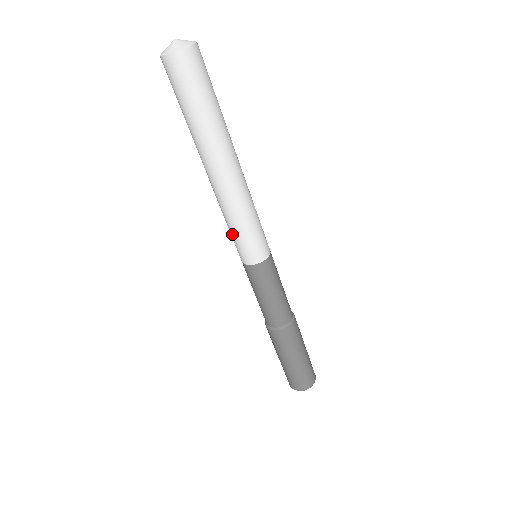
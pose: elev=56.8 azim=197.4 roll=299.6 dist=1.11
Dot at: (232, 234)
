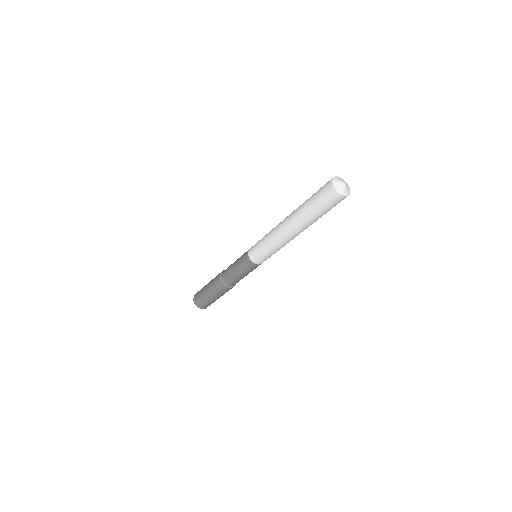
Dot at: (265, 252)
